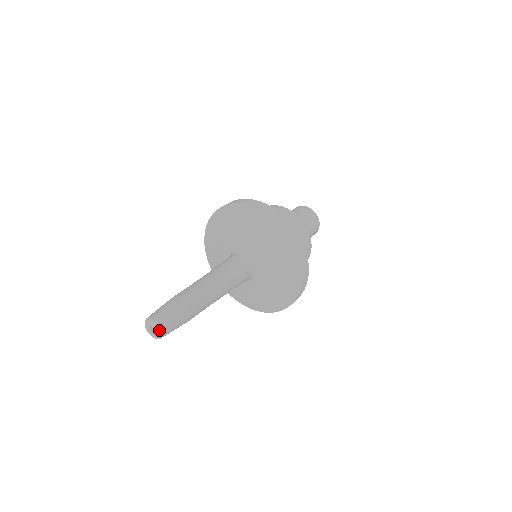
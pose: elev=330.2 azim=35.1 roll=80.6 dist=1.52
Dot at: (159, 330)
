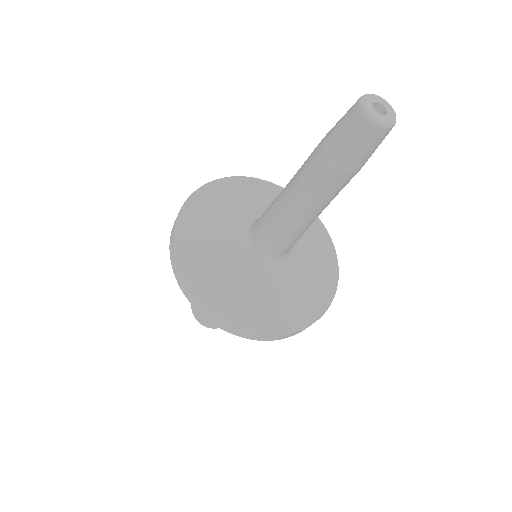
Dot at: (385, 100)
